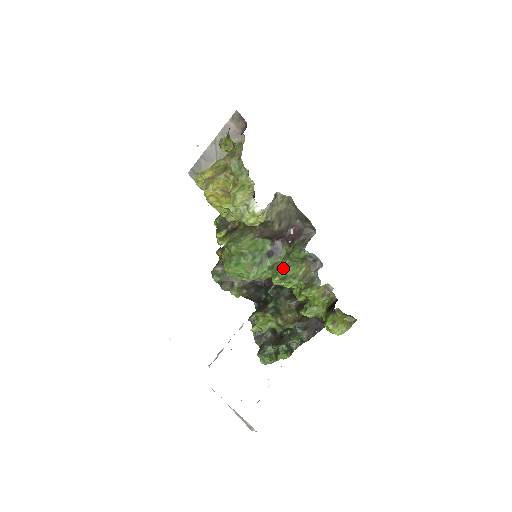
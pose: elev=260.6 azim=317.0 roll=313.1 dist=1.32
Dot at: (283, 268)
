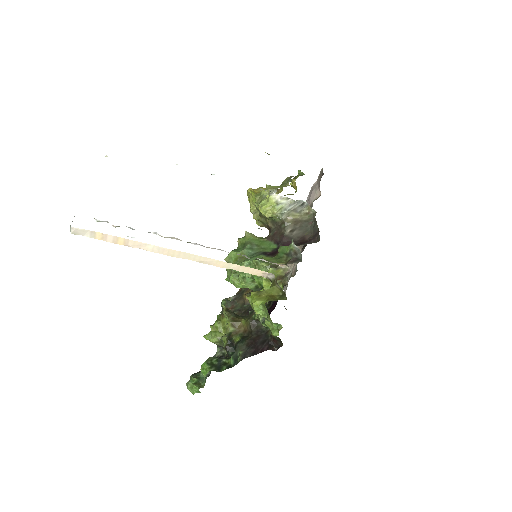
Dot at: (265, 257)
